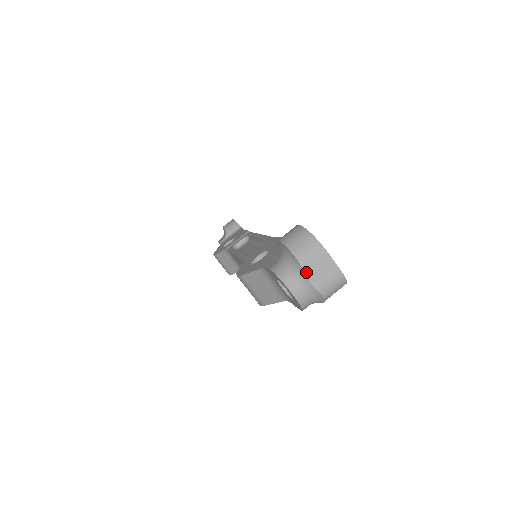
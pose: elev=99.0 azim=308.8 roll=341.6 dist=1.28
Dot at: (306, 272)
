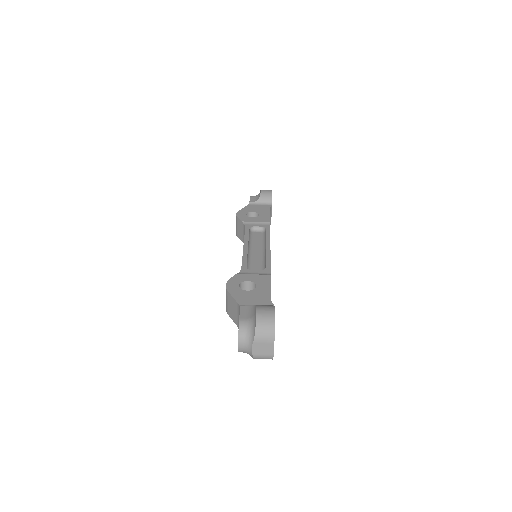
Dot at: (254, 343)
